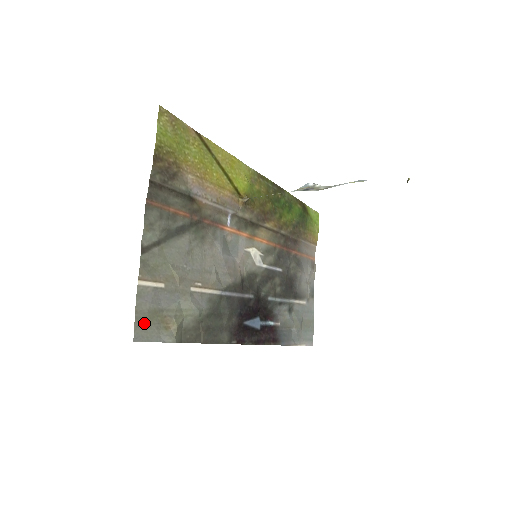
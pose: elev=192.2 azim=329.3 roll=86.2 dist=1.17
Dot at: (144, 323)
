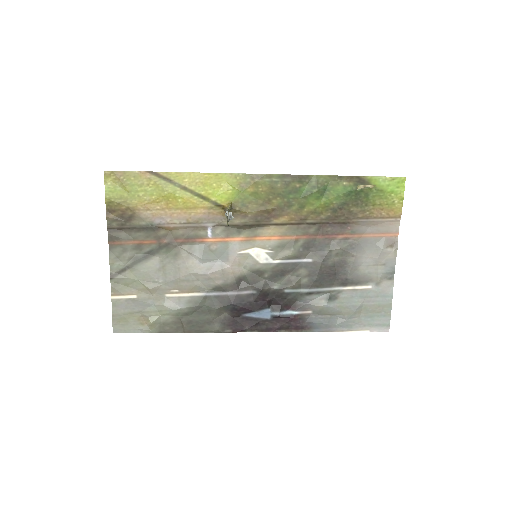
Dot at: (121, 322)
